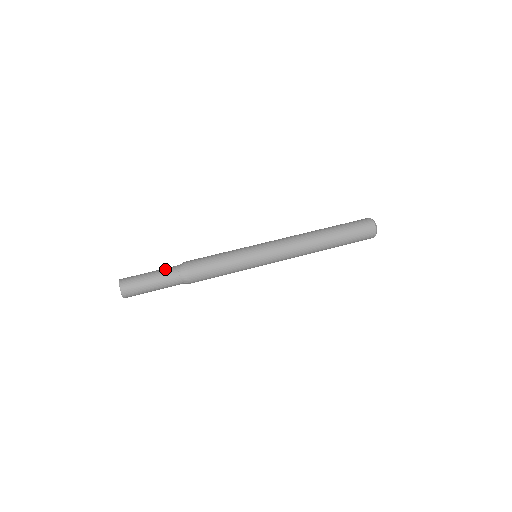
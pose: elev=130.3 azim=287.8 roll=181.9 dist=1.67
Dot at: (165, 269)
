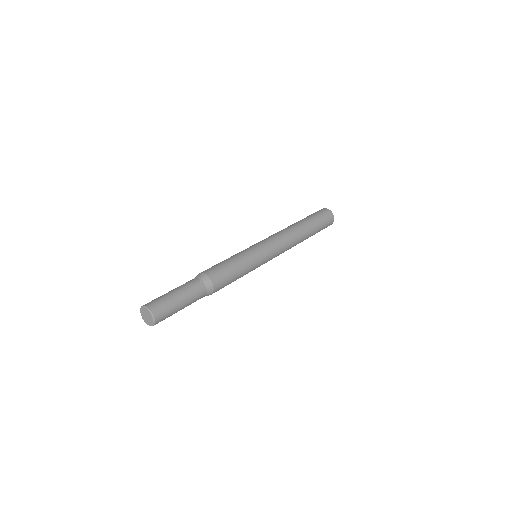
Dot at: occluded
